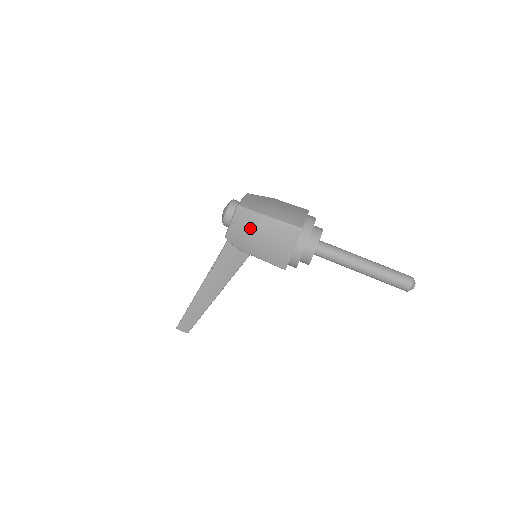
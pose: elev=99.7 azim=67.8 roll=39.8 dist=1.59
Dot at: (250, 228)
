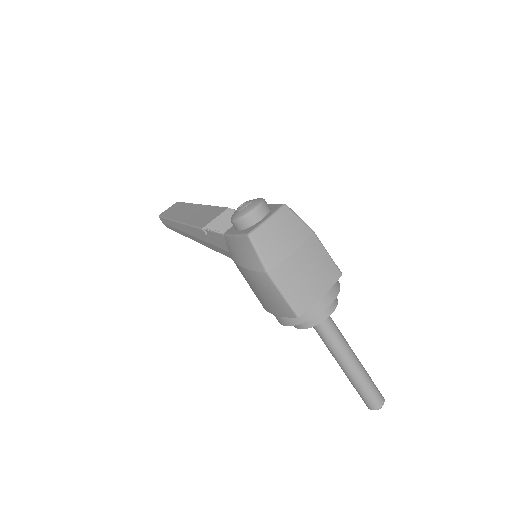
Dot at: (247, 265)
